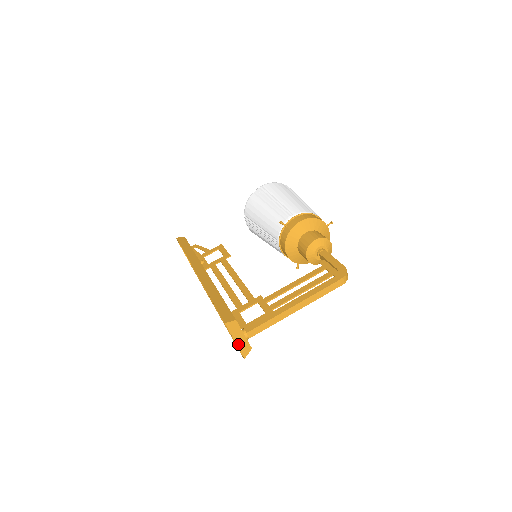
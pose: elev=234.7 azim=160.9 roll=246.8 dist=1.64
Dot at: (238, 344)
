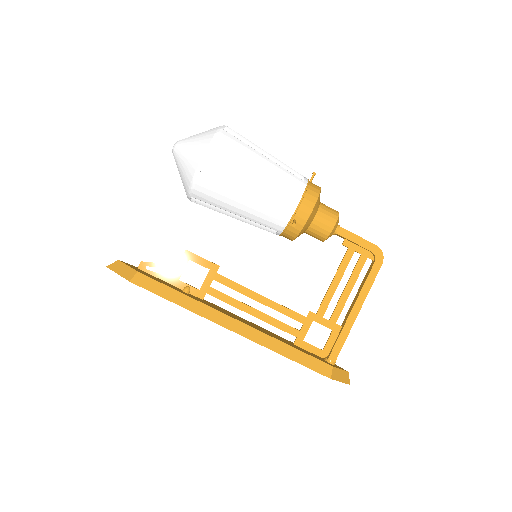
Dot at: (343, 381)
